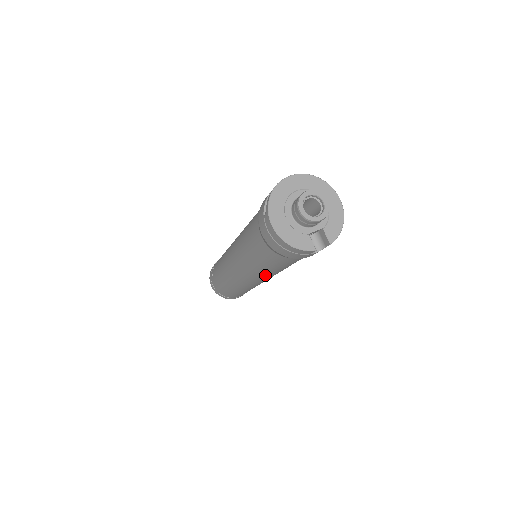
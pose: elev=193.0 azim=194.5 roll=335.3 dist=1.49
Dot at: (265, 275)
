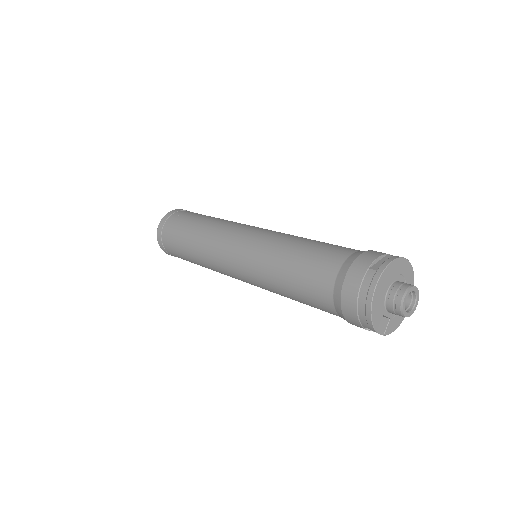
Dot at: (266, 285)
